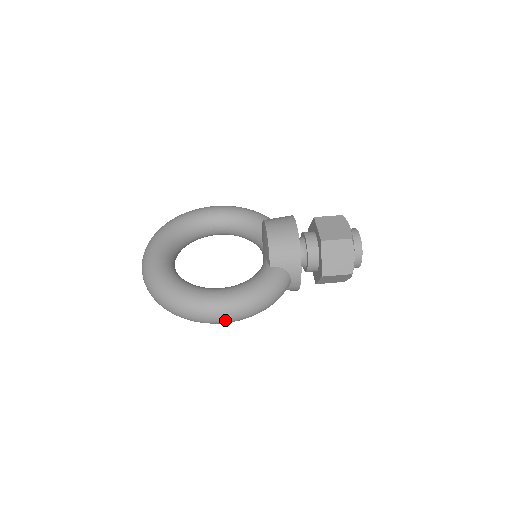
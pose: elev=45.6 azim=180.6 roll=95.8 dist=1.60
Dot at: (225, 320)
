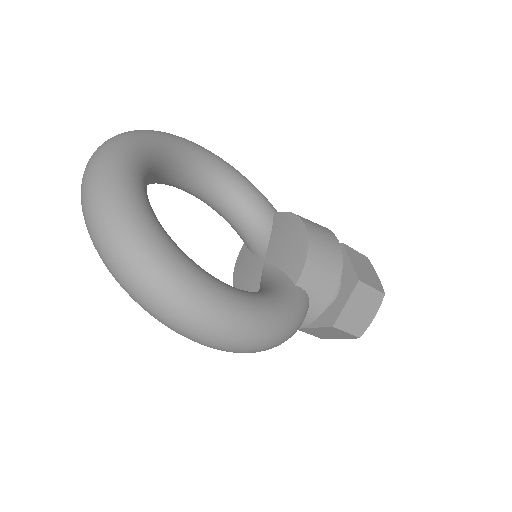
Dot at: (226, 346)
